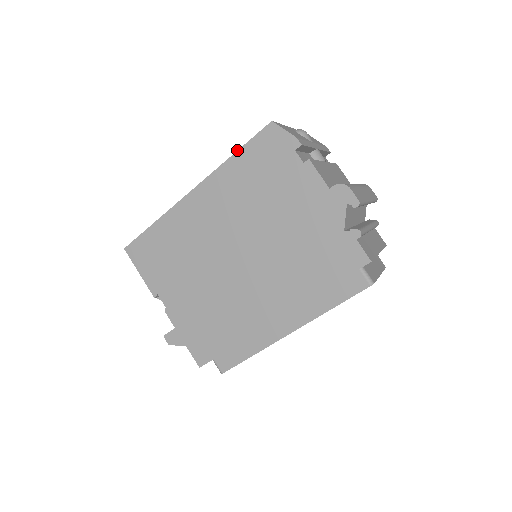
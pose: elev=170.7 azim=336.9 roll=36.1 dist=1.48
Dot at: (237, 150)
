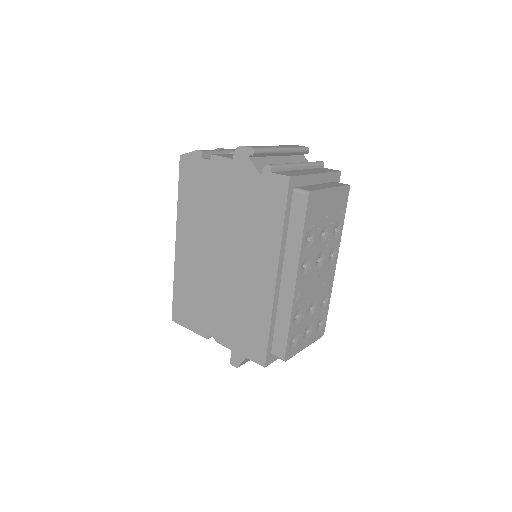
Dot at: (178, 192)
